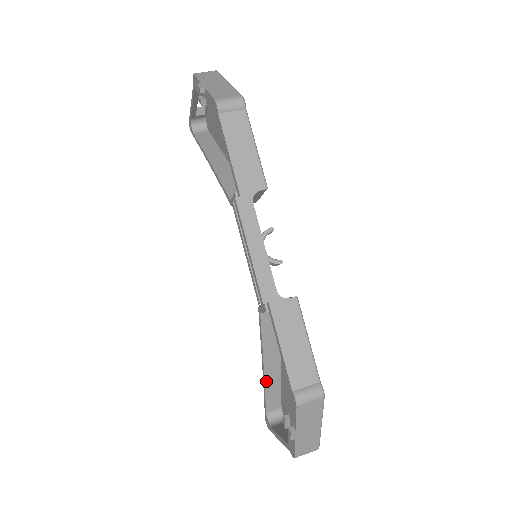
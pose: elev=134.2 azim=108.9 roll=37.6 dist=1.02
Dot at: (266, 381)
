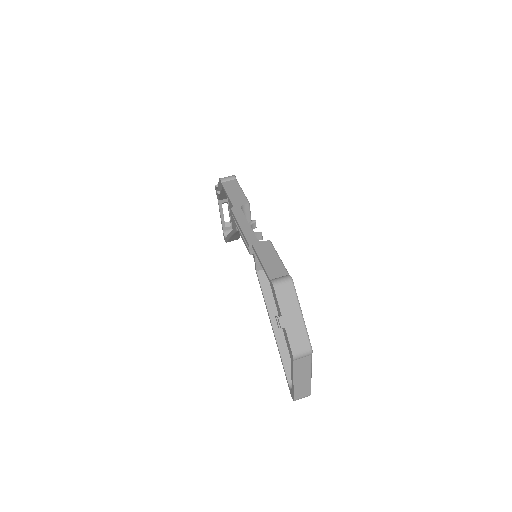
Dot at: (278, 341)
